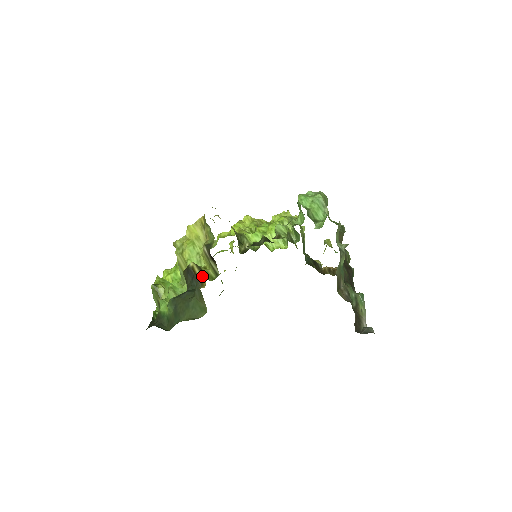
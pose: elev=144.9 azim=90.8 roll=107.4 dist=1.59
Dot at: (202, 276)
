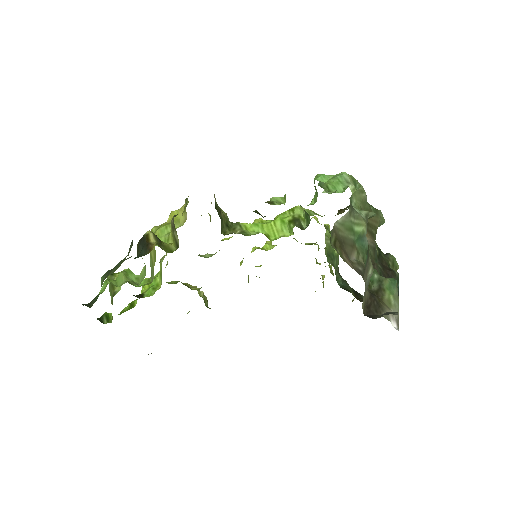
Dot at: (155, 244)
